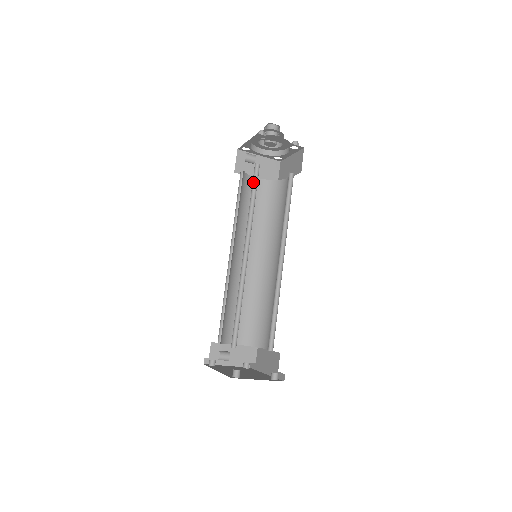
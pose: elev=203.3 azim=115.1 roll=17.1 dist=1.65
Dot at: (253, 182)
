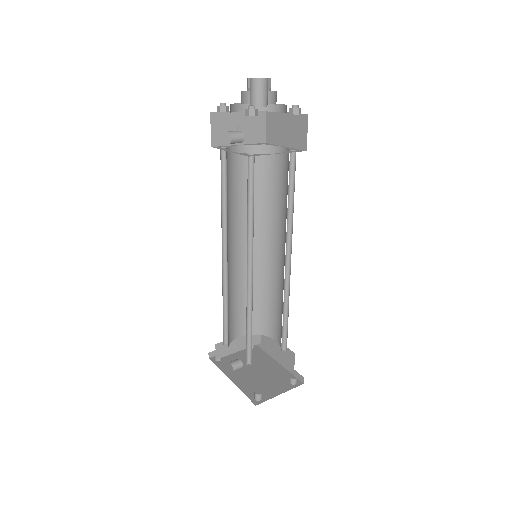
Dot at: (248, 181)
